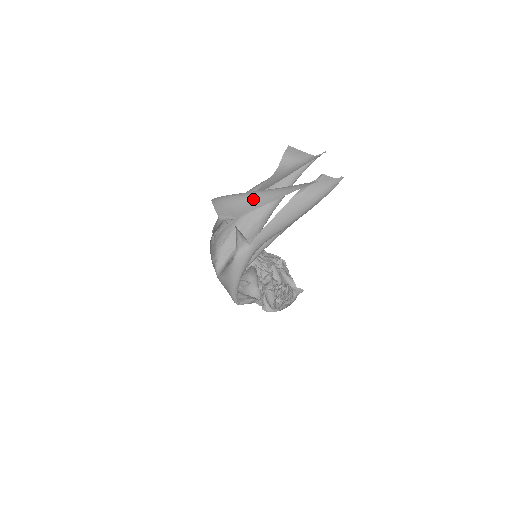
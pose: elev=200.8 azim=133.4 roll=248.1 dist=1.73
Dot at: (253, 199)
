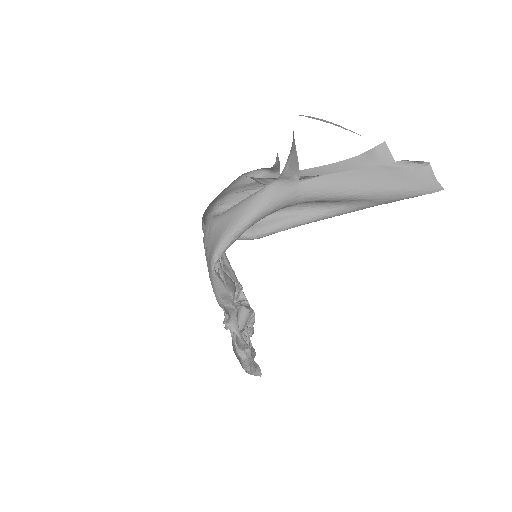
Dot at: occluded
